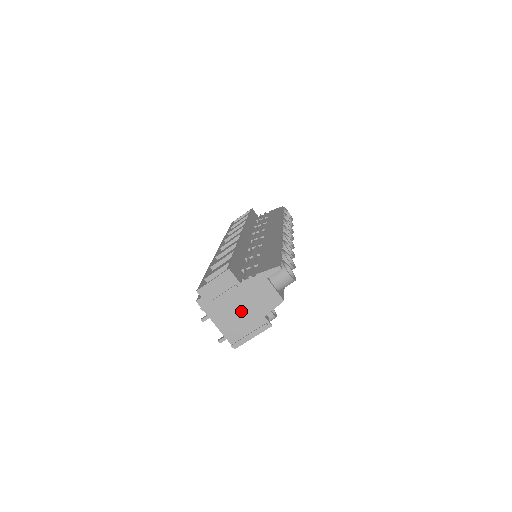
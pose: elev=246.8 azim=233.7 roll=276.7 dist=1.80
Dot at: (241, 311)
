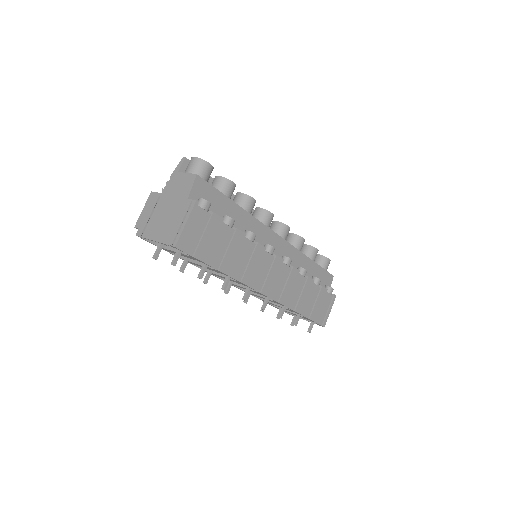
Dot at: (169, 212)
